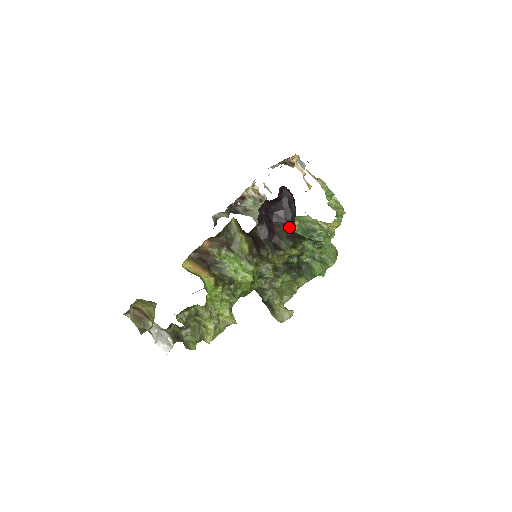
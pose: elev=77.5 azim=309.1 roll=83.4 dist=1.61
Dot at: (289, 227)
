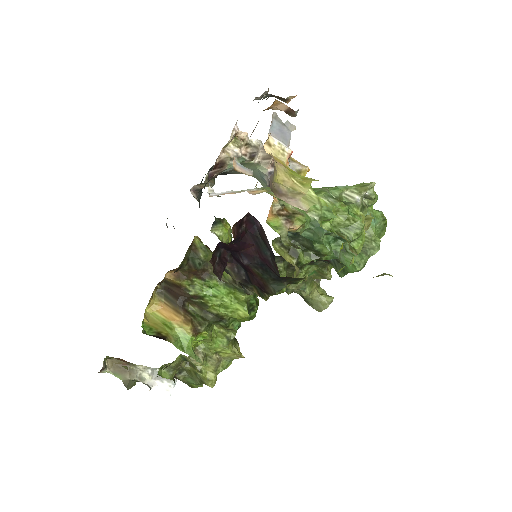
Dot at: (271, 269)
